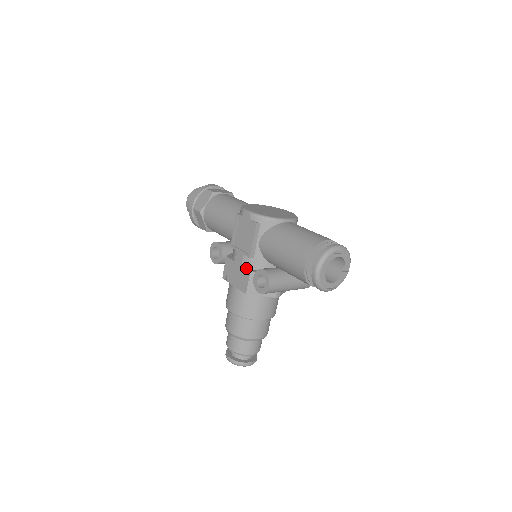
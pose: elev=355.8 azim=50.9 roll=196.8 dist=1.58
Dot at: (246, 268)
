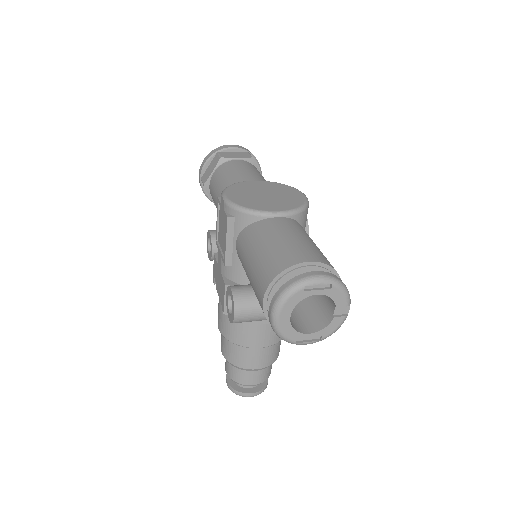
Dot at: (223, 278)
